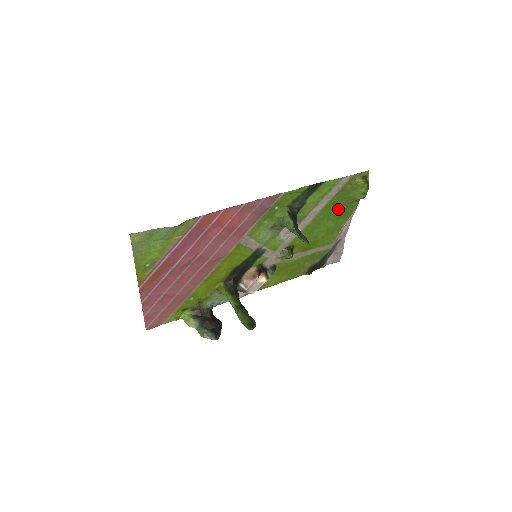
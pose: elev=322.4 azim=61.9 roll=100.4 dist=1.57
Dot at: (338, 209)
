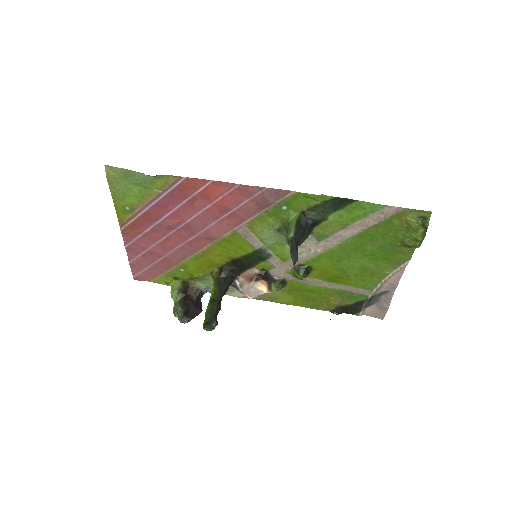
Dot at: (379, 247)
